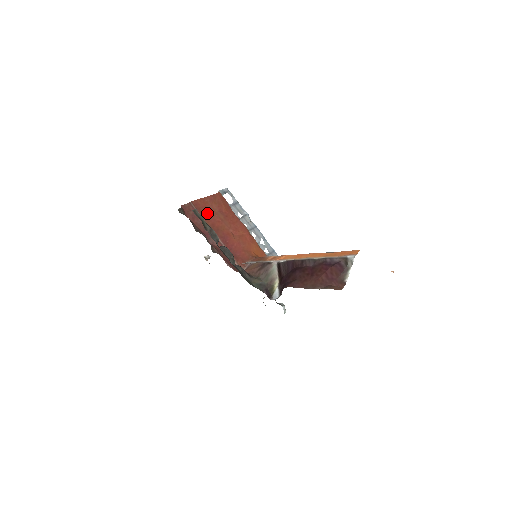
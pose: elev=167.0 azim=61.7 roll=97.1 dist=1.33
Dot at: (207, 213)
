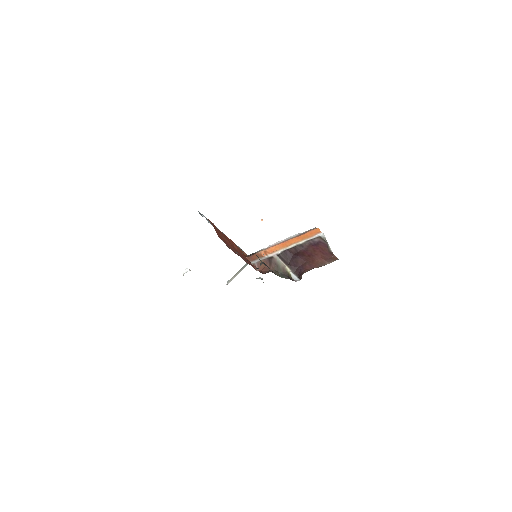
Dot at: (225, 241)
